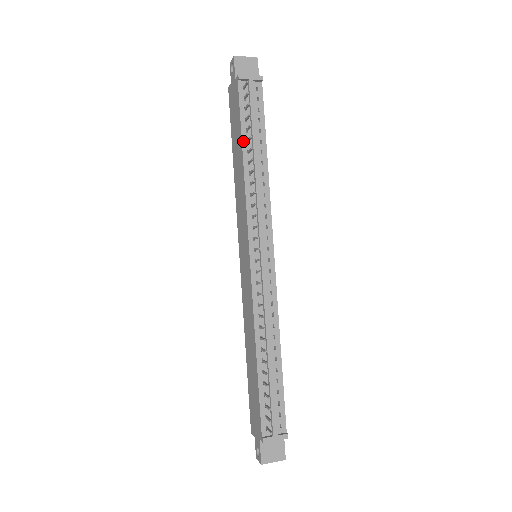
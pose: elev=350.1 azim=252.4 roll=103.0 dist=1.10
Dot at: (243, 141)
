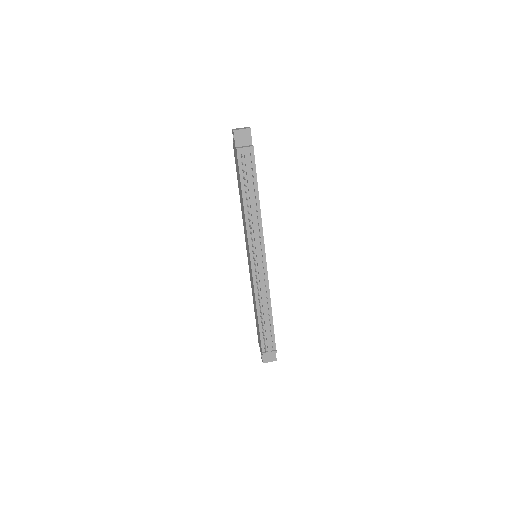
Dot at: (243, 192)
